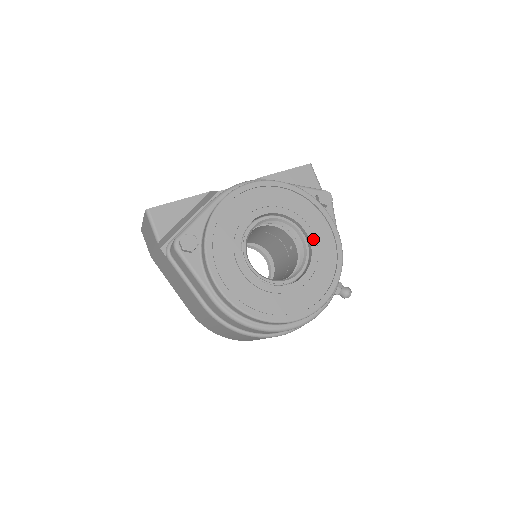
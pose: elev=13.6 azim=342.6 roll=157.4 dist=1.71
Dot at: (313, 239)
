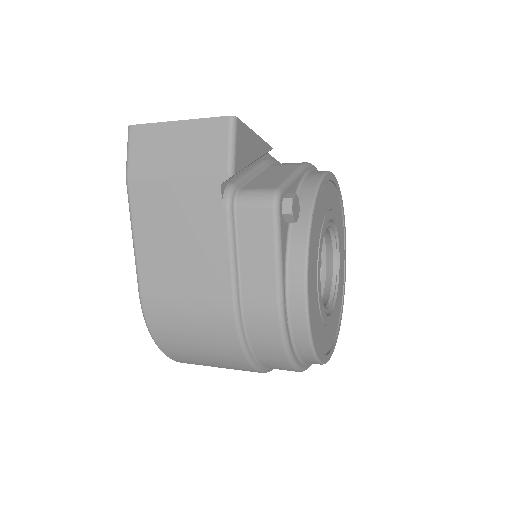
Dot at: (340, 272)
